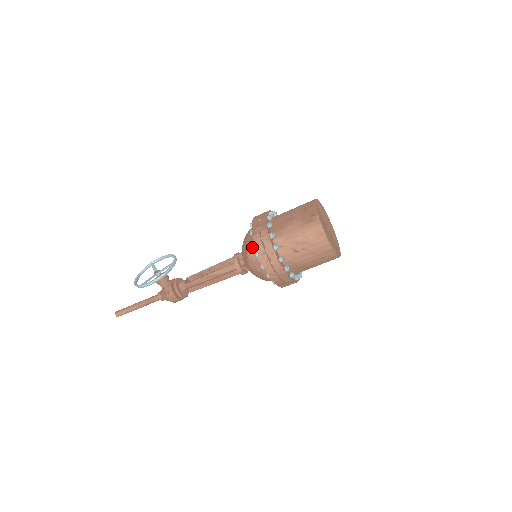
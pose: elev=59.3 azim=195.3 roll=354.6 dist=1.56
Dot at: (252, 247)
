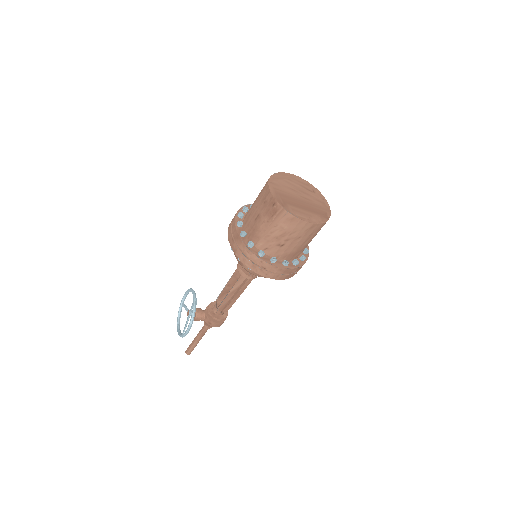
Dot at: occluded
